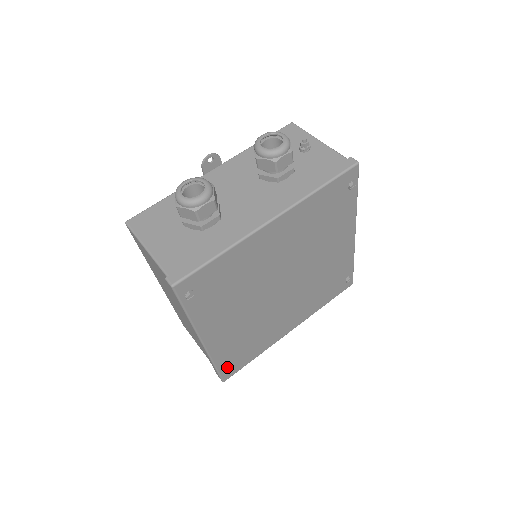
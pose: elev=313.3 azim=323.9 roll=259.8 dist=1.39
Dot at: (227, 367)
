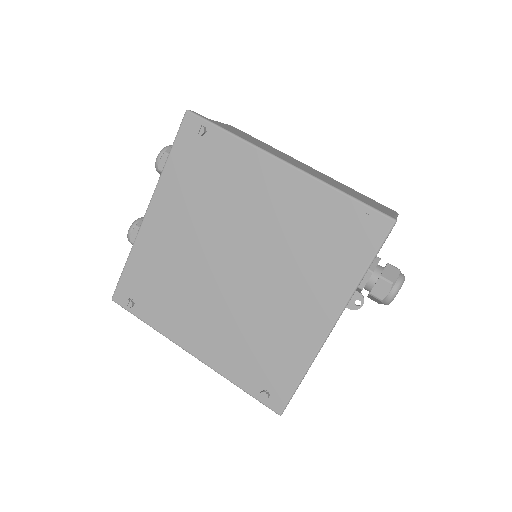
Dot at: (261, 390)
